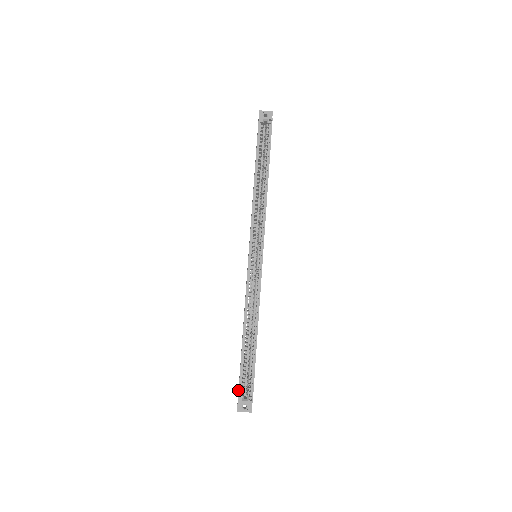
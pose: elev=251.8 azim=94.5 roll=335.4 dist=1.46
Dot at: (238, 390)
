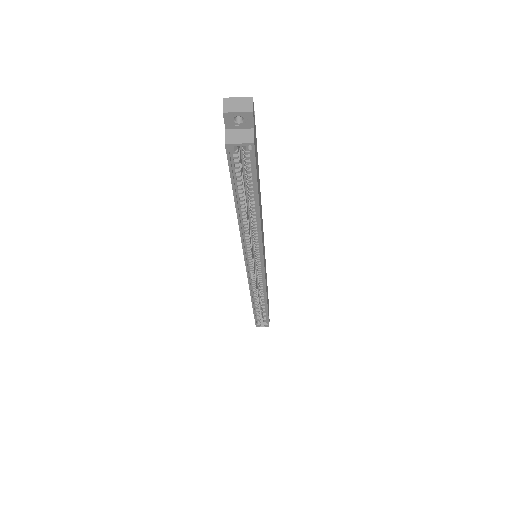
Dot at: occluded
